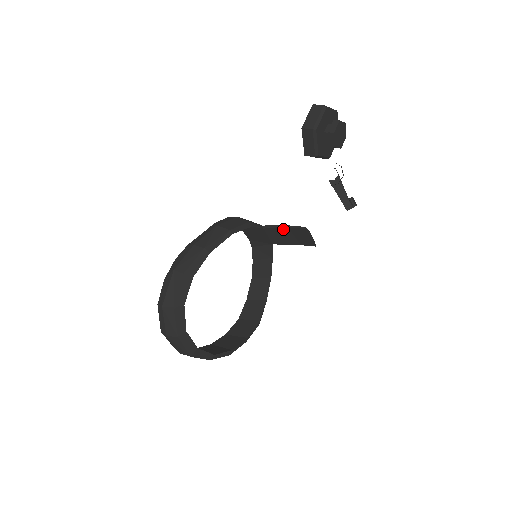
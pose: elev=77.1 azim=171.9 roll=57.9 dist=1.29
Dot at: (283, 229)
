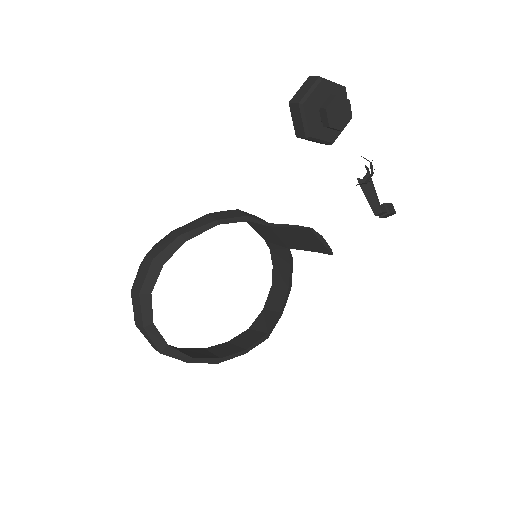
Dot at: (289, 229)
